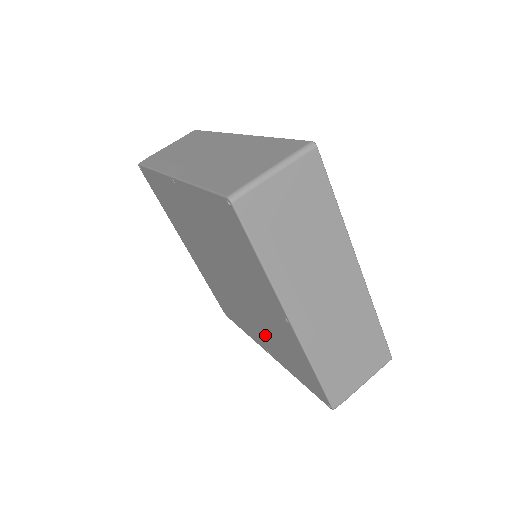
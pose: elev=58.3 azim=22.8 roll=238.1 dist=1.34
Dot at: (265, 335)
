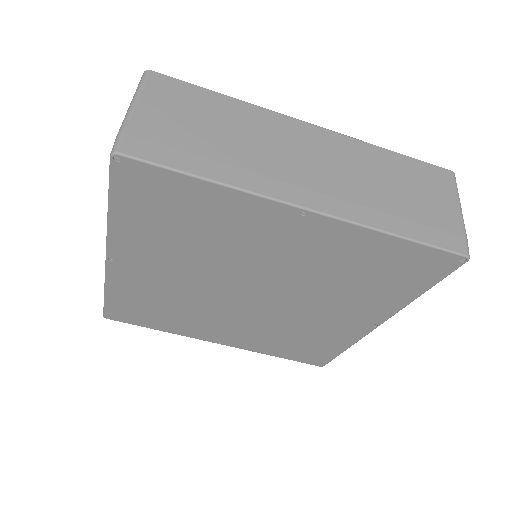
Dot at: (342, 301)
